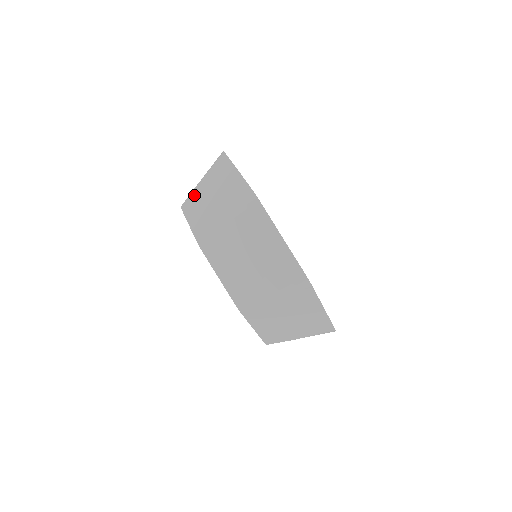
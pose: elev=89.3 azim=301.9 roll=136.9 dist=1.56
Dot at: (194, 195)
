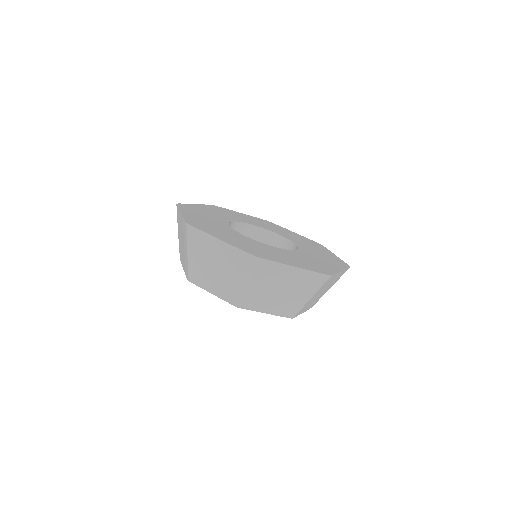
Dot at: (179, 246)
